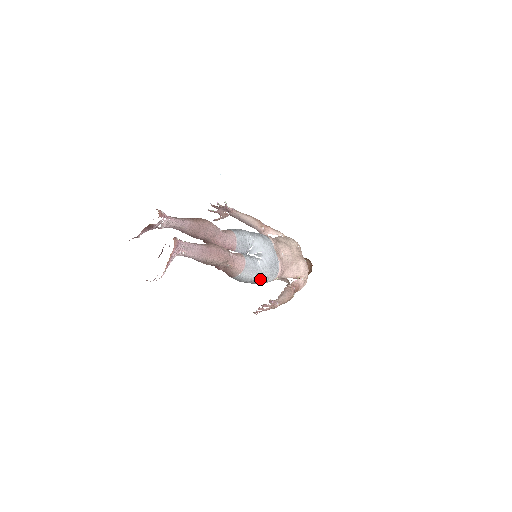
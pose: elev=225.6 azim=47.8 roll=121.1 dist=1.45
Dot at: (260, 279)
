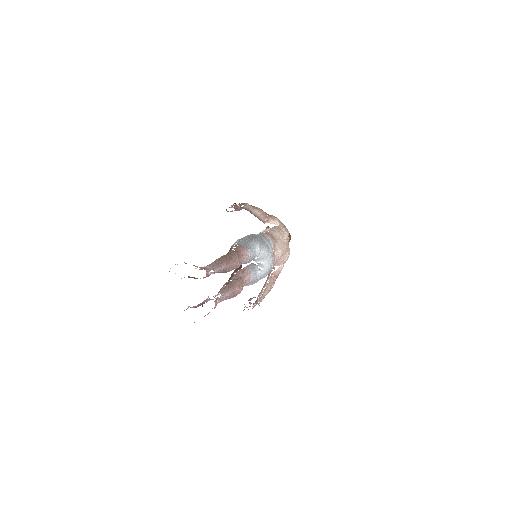
Dot at: occluded
